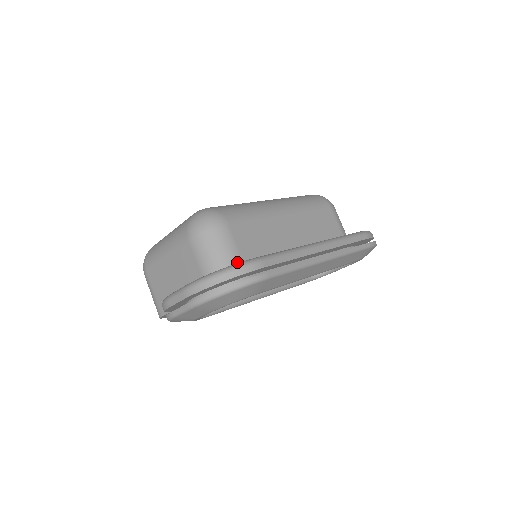
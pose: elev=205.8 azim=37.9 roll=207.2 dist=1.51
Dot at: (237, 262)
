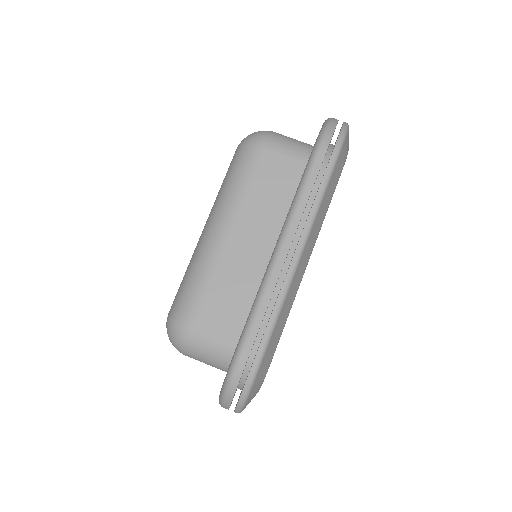
Dot at: (231, 348)
